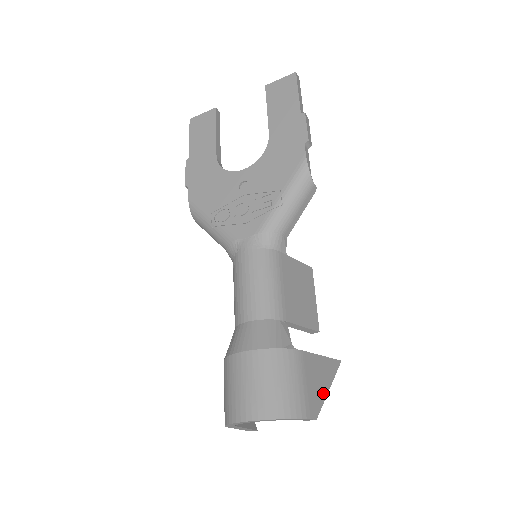
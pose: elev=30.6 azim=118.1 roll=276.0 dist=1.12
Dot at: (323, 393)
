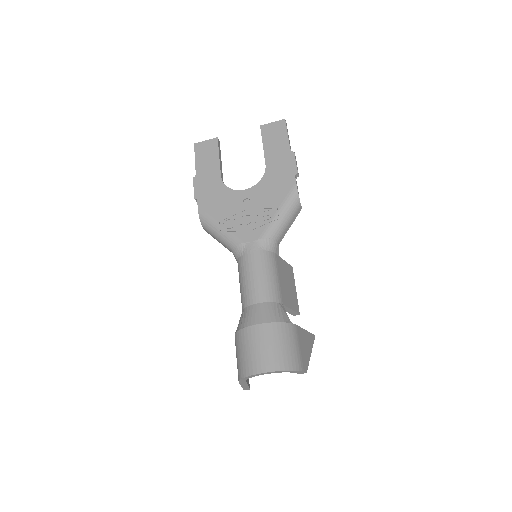
Dot at: (308, 356)
